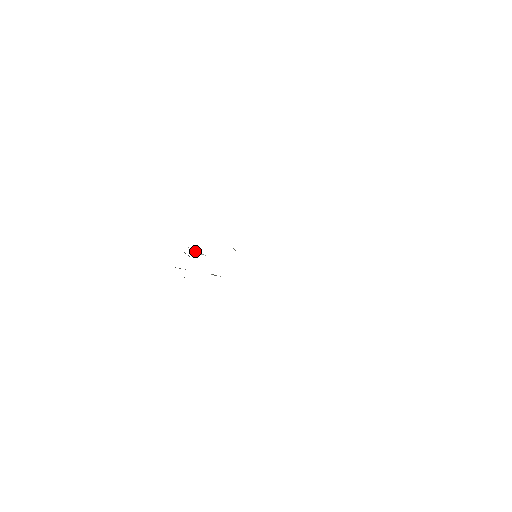
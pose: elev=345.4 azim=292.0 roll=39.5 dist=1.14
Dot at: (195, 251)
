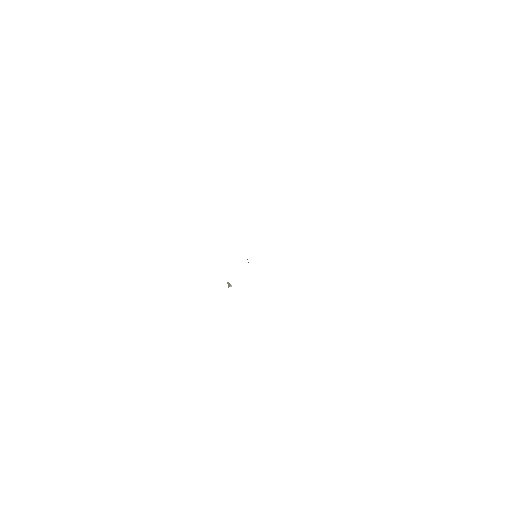
Dot at: (229, 284)
